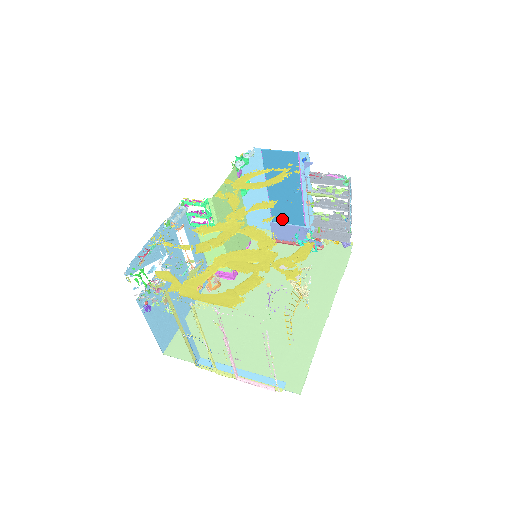
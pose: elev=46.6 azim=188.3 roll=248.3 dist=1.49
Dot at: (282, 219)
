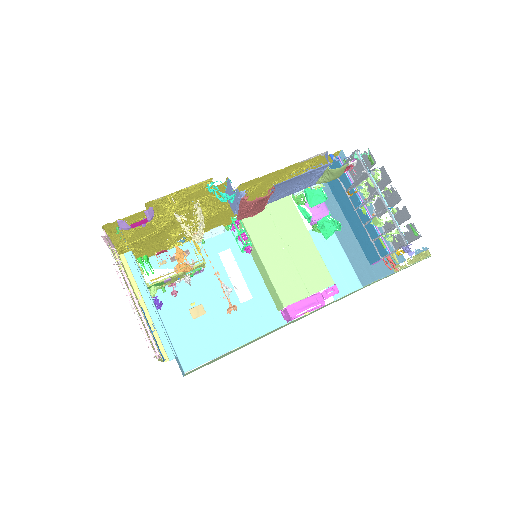
Dot at: occluded
